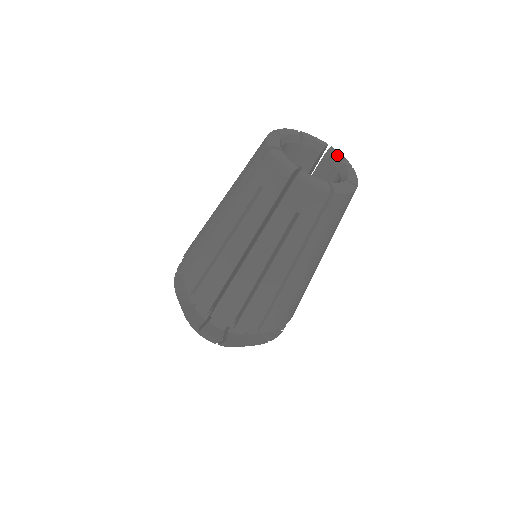
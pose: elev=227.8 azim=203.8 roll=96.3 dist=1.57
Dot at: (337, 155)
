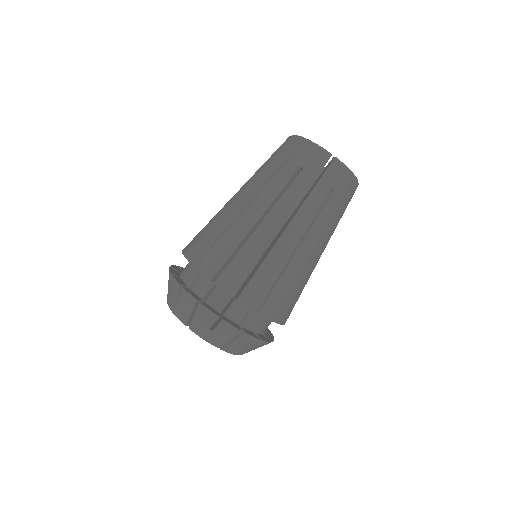
Dot at: occluded
